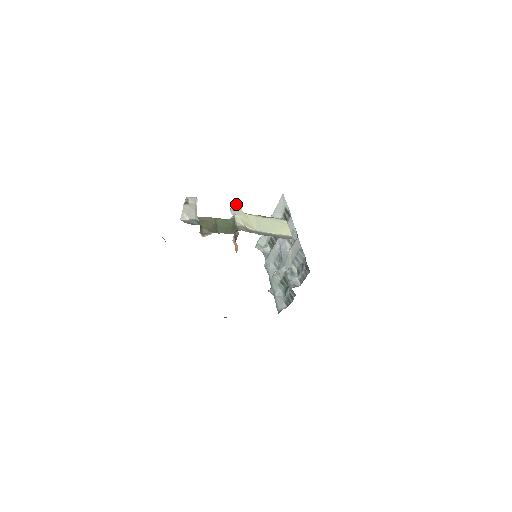
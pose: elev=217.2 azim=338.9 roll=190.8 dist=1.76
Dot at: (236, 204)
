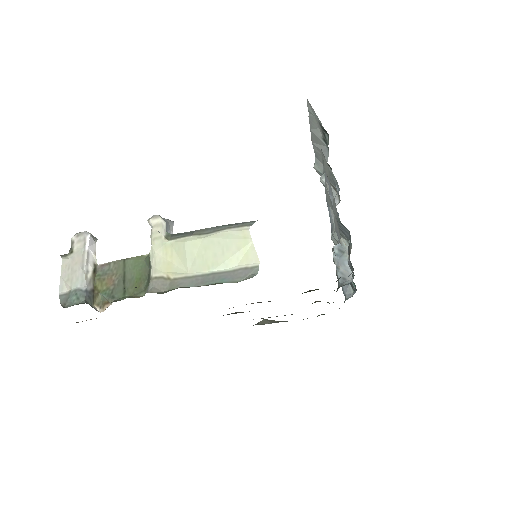
Dot at: (152, 222)
